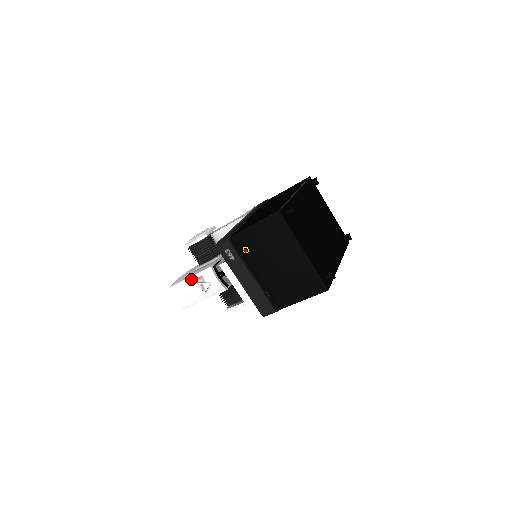
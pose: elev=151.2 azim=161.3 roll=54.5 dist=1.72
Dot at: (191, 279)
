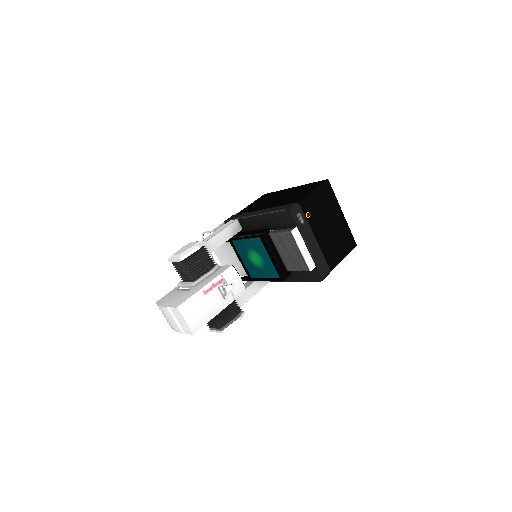
Dot at: (209, 286)
